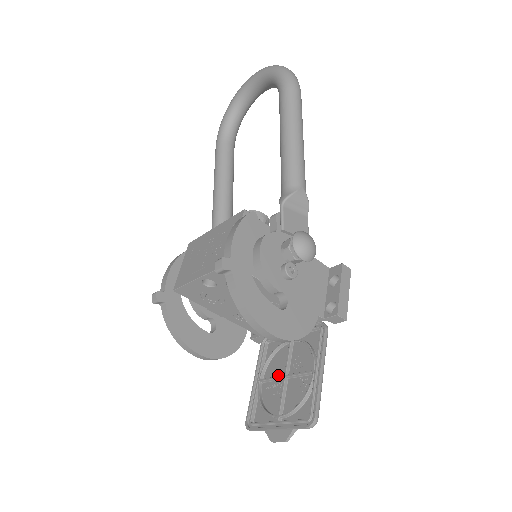
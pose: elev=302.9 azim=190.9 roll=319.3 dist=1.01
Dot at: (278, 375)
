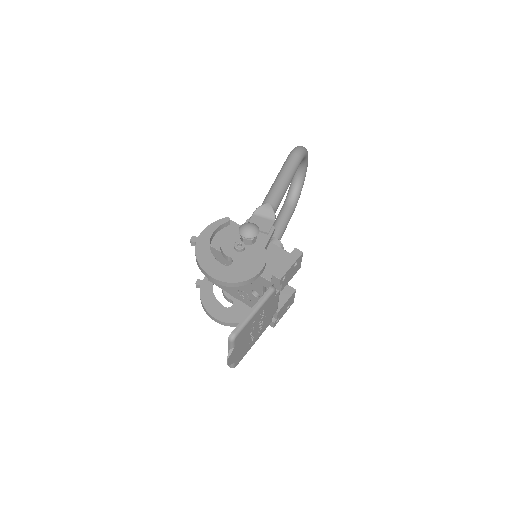
Dot at: occluded
